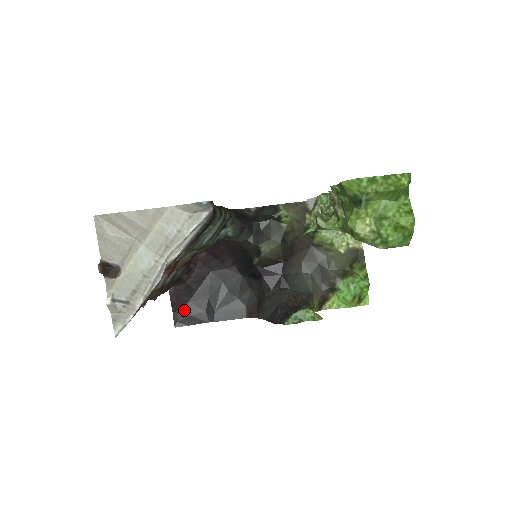
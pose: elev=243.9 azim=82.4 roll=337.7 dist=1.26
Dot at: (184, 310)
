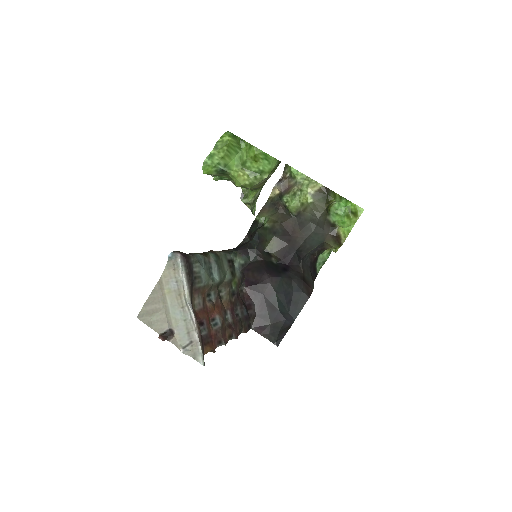
Dot at: (273, 332)
